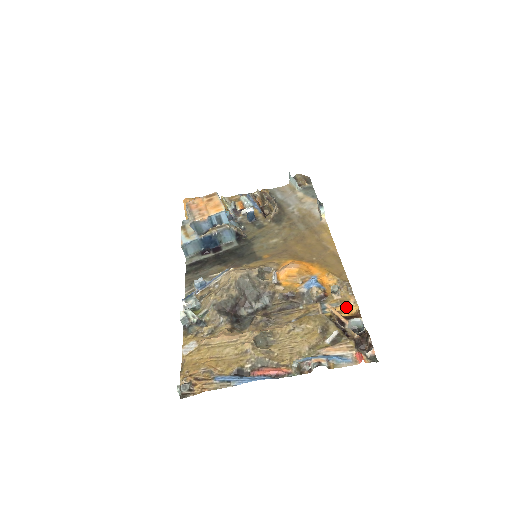
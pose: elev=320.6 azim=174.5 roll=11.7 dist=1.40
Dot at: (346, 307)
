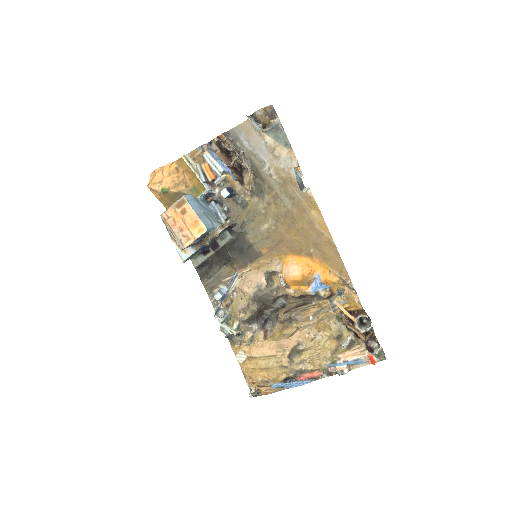
Dot at: (352, 304)
